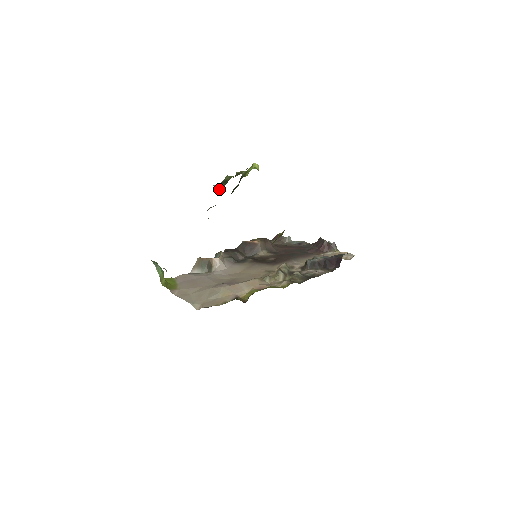
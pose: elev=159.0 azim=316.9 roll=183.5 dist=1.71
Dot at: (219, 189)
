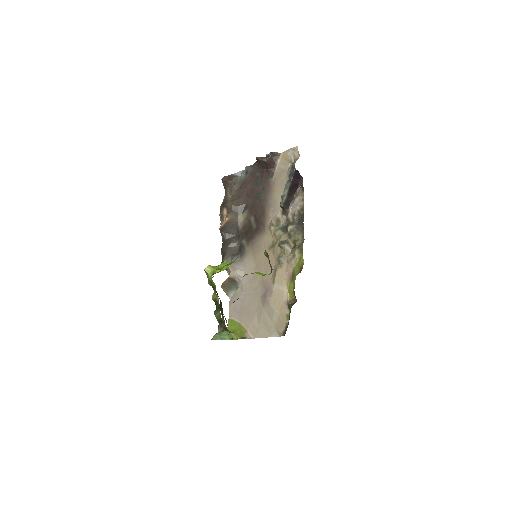
Dot at: occluded
